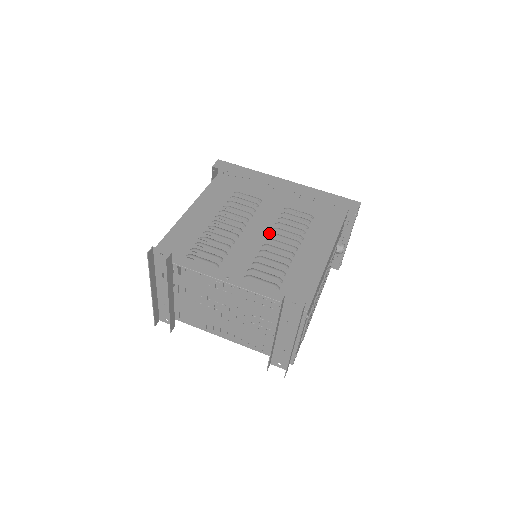
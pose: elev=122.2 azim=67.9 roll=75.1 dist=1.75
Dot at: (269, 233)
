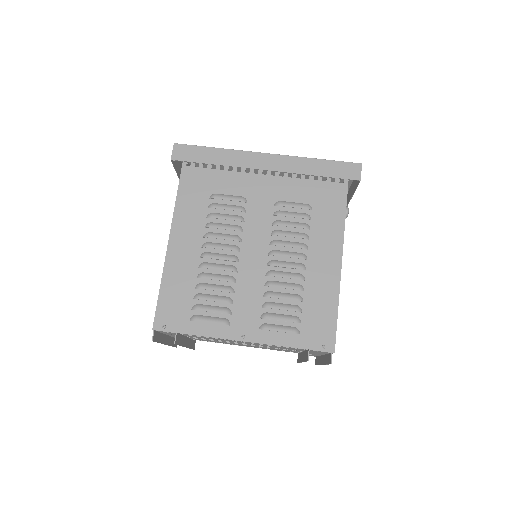
Dot at: (268, 252)
